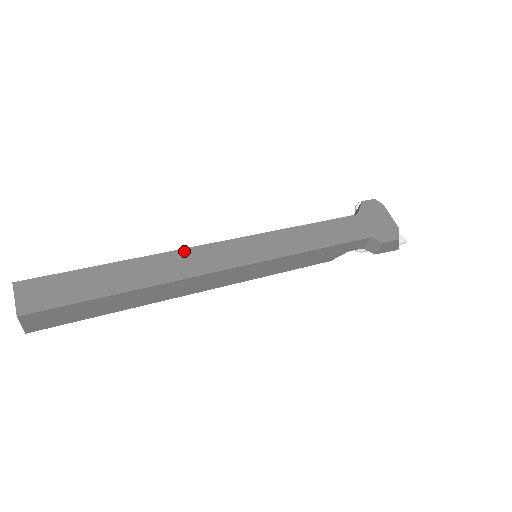
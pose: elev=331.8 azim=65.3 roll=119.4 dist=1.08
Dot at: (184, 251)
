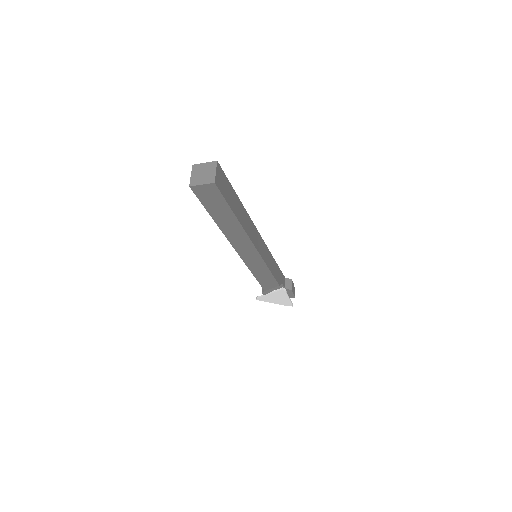
Dot at: occluded
